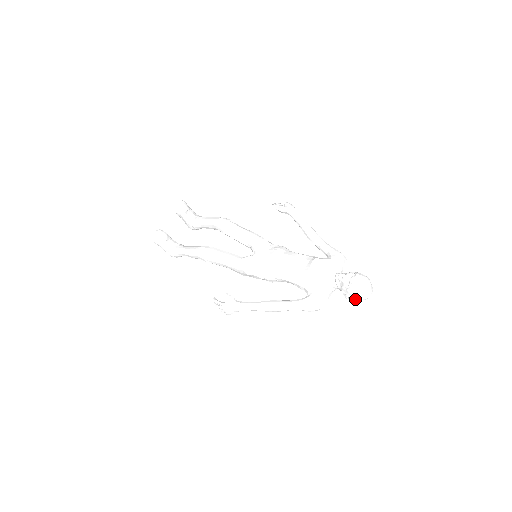
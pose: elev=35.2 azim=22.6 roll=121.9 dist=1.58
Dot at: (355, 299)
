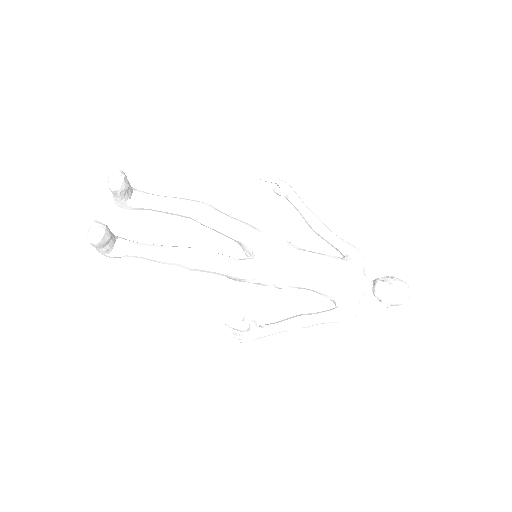
Dot at: occluded
